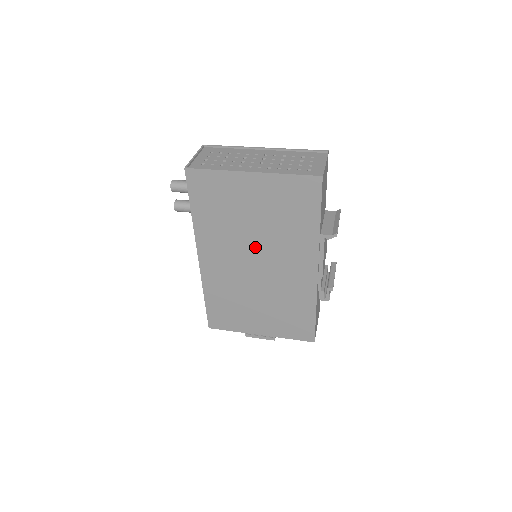
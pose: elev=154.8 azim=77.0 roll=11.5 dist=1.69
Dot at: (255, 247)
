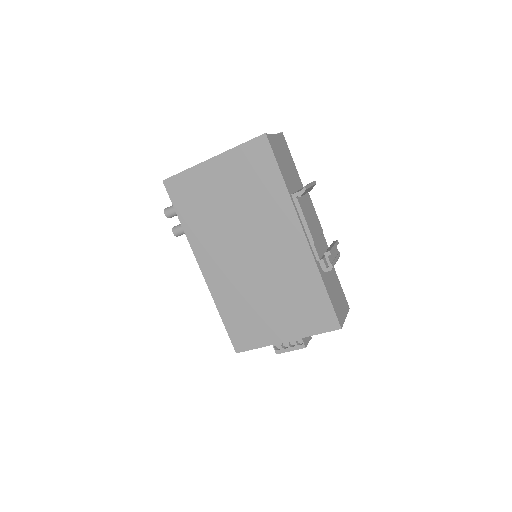
Dot at: (241, 233)
